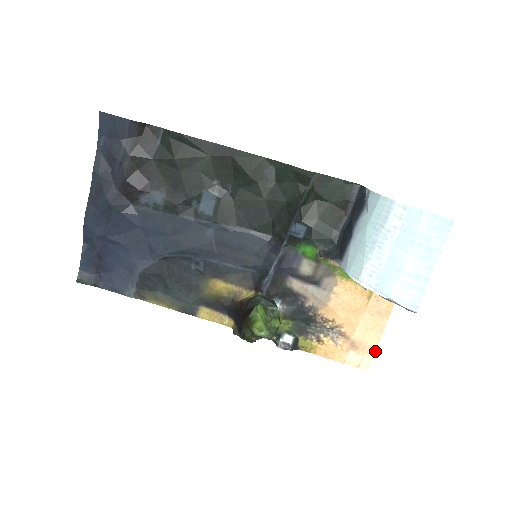
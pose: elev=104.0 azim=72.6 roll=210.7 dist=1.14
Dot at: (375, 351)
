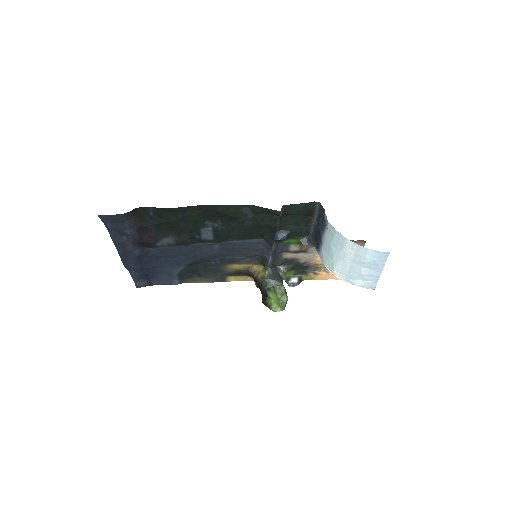
Dot at: occluded
